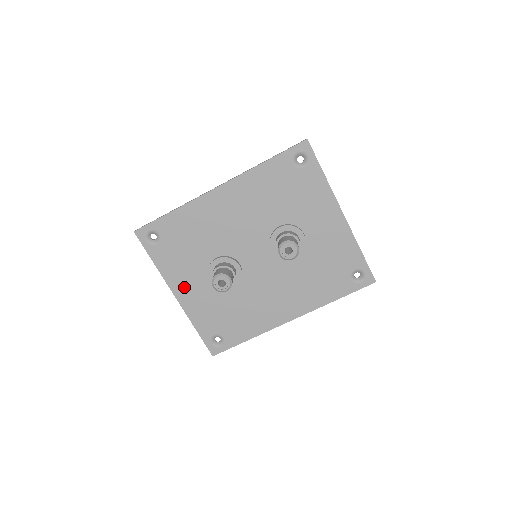
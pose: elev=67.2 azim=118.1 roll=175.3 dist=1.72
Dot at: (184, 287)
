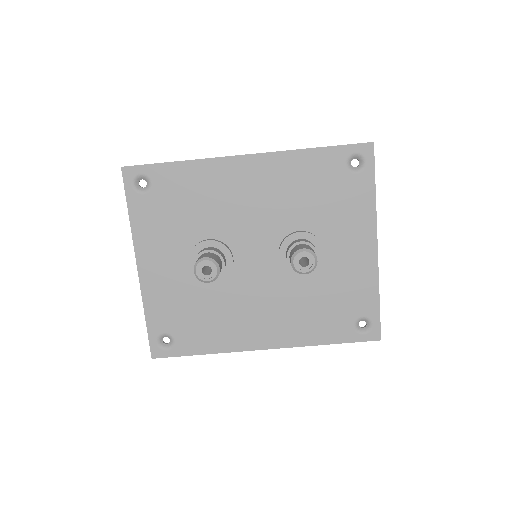
Dot at: (153, 260)
